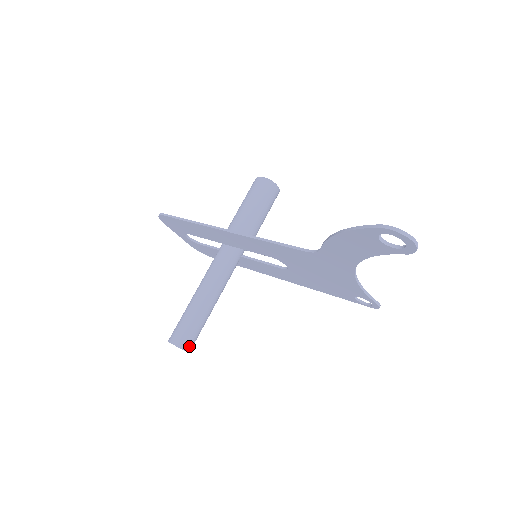
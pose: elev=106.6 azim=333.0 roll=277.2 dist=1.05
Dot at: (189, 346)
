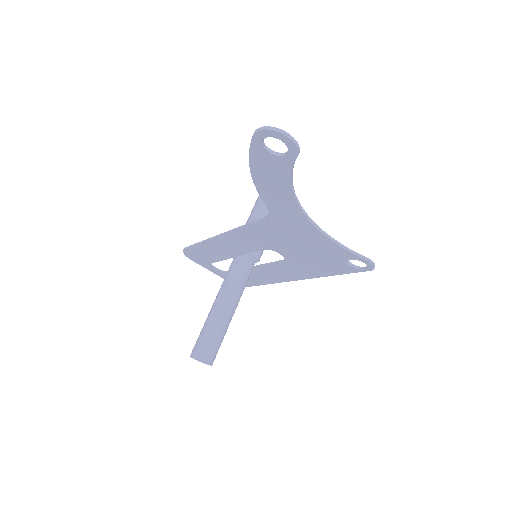
Dot at: (208, 356)
